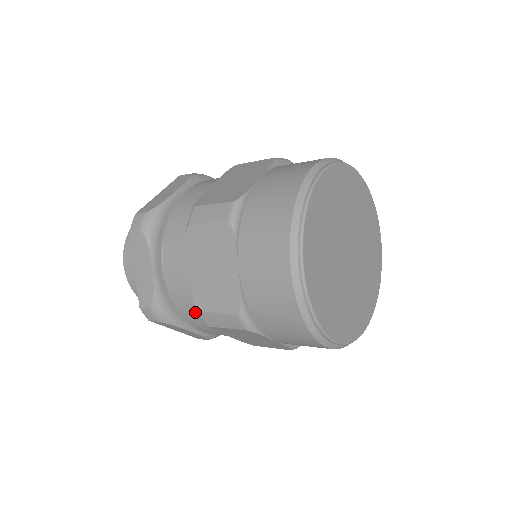
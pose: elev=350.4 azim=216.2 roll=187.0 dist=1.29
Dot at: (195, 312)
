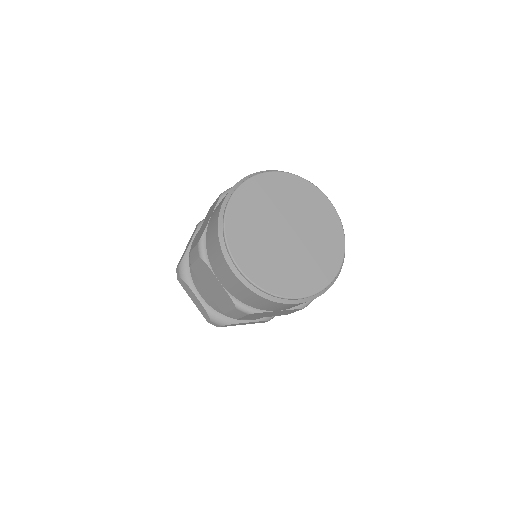
Dot at: occluded
